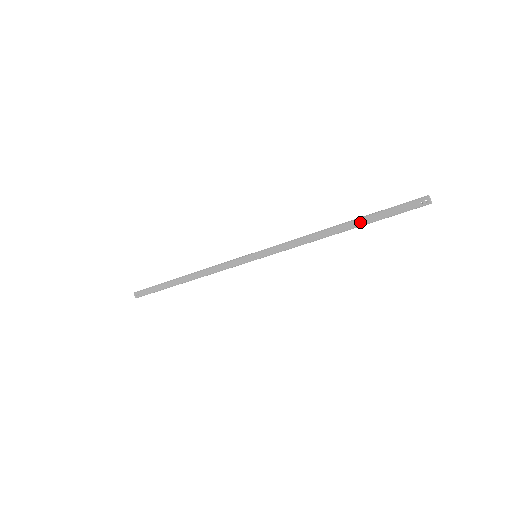
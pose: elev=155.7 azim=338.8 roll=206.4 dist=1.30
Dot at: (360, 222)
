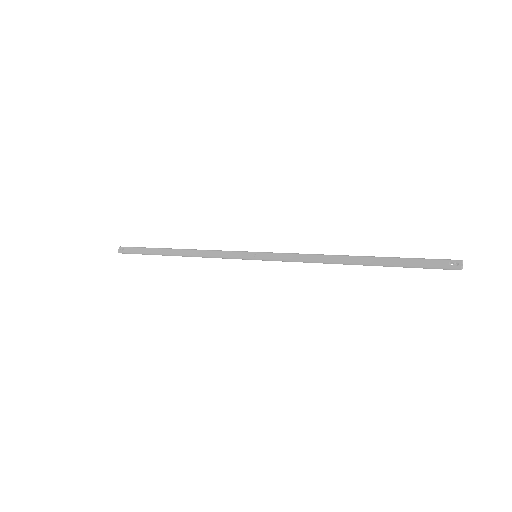
Dot at: (378, 259)
